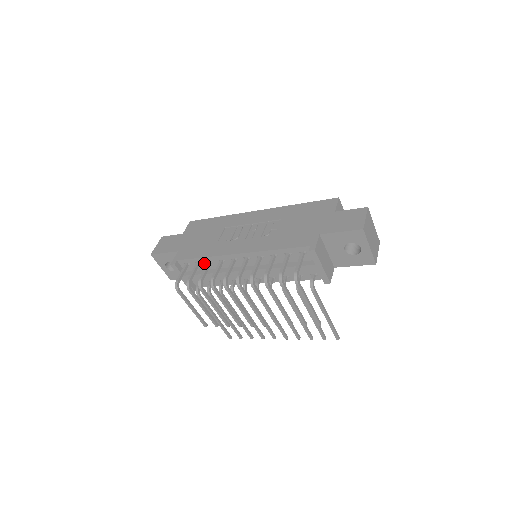
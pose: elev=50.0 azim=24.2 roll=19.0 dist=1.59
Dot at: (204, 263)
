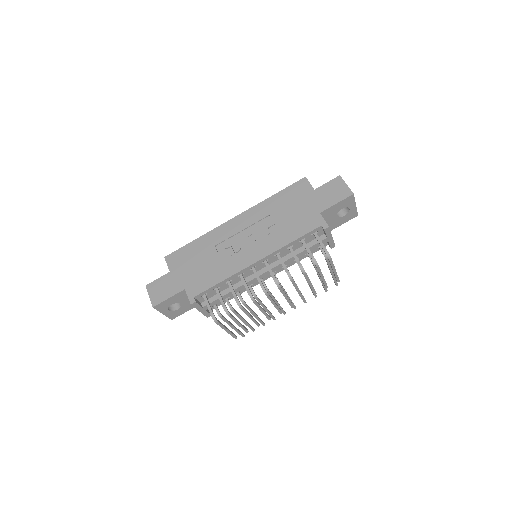
Dot at: (222, 286)
